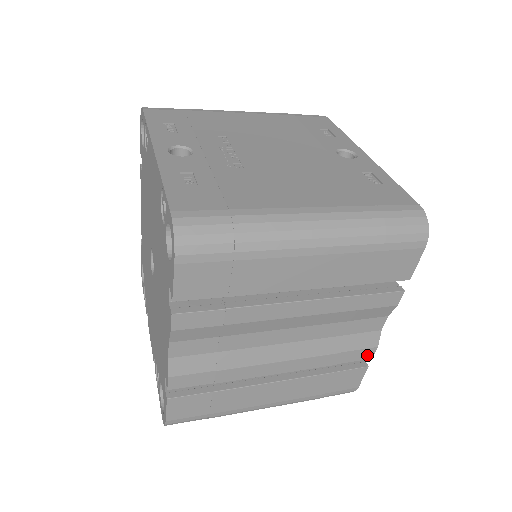
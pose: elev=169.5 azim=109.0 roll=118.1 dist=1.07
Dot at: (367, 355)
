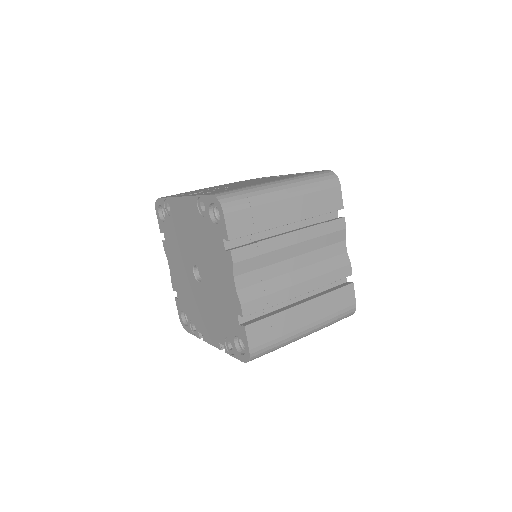
Dot at: (348, 272)
